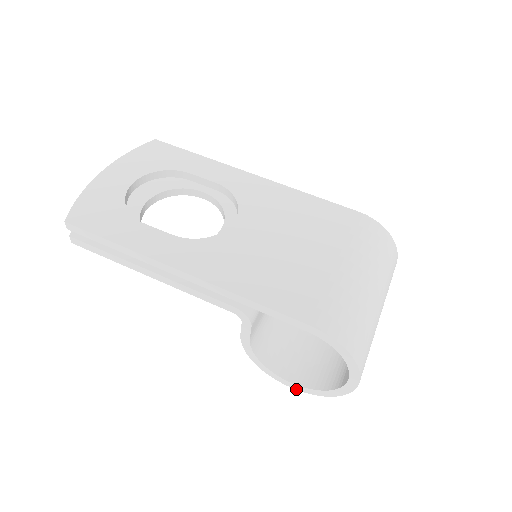
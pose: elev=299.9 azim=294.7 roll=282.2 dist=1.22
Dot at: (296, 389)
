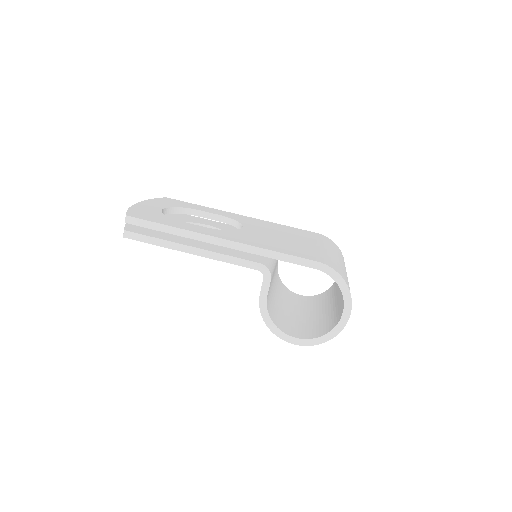
Dot at: (300, 345)
